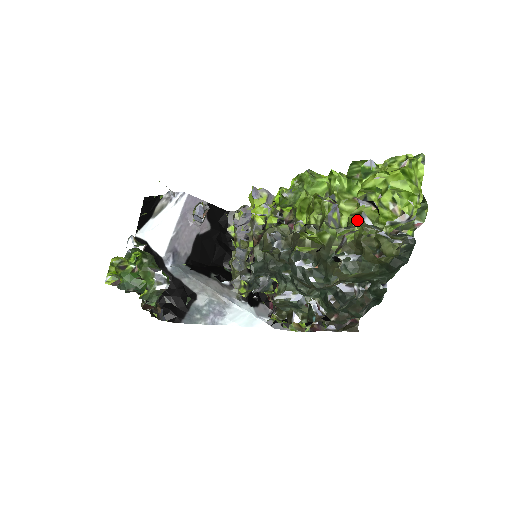
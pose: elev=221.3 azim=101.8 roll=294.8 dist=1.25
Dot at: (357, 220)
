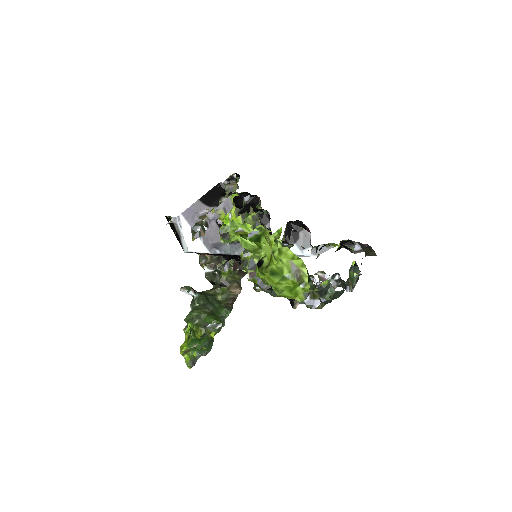
Dot at: occluded
